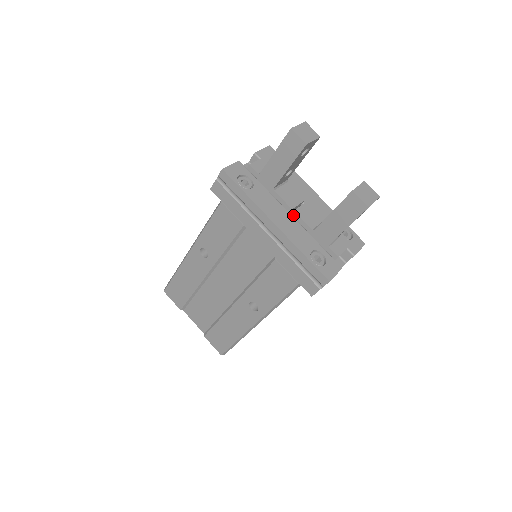
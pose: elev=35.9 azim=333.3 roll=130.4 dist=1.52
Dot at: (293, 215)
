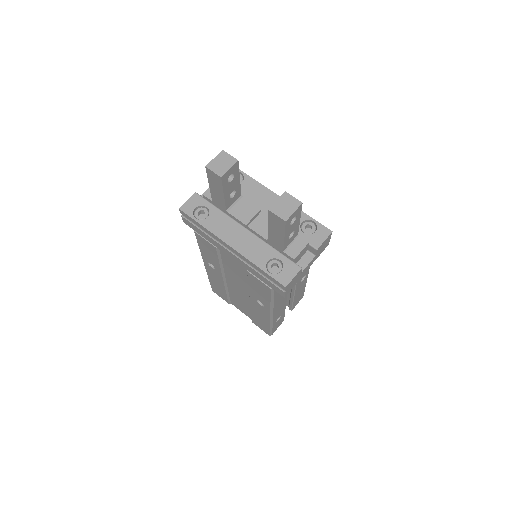
Dot at: (249, 229)
